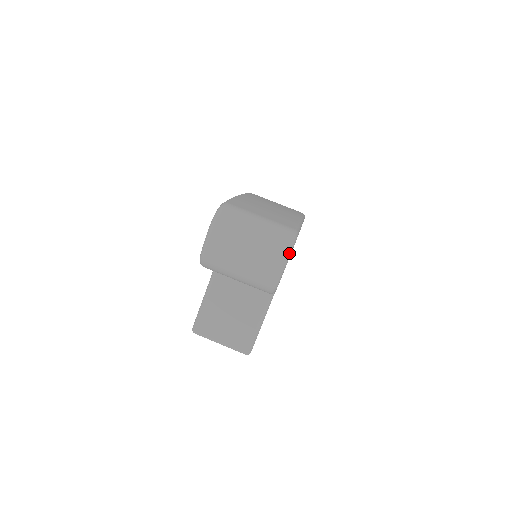
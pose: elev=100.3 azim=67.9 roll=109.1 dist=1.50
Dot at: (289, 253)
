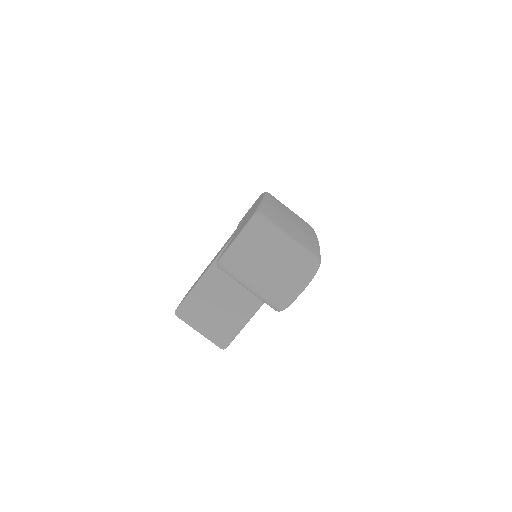
Dot at: (310, 281)
